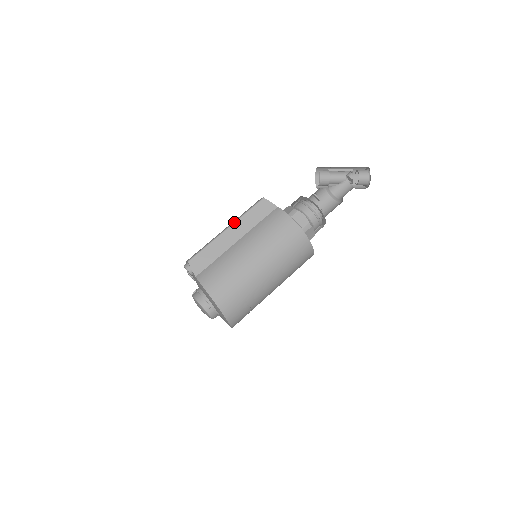
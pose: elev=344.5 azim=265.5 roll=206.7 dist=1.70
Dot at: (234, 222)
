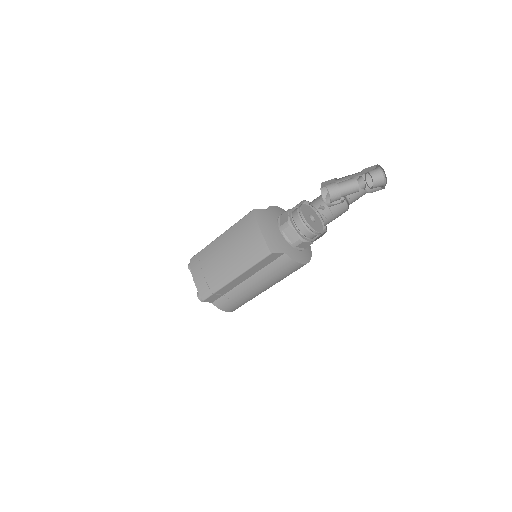
Dot at: (242, 273)
